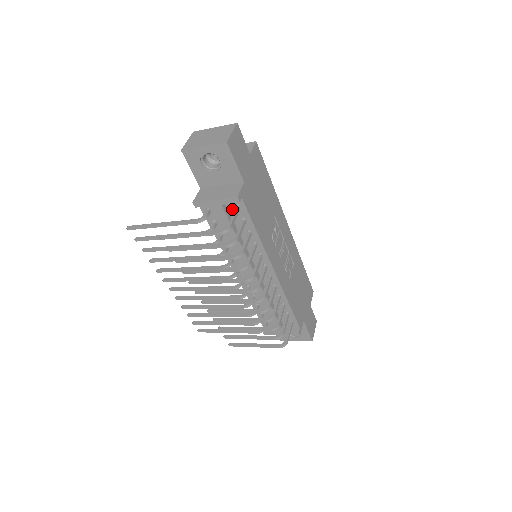
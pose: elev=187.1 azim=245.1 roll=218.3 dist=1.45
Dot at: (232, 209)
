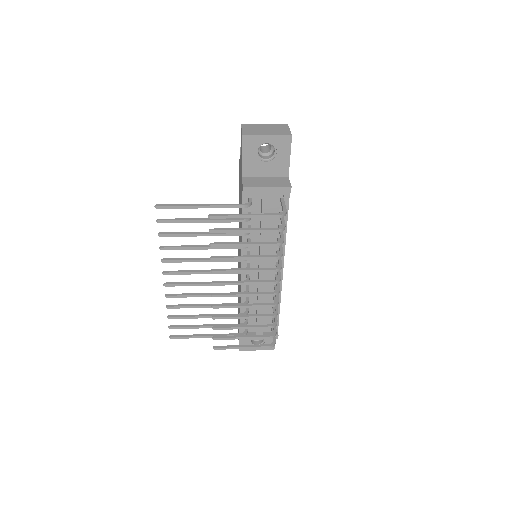
Dot at: (275, 200)
